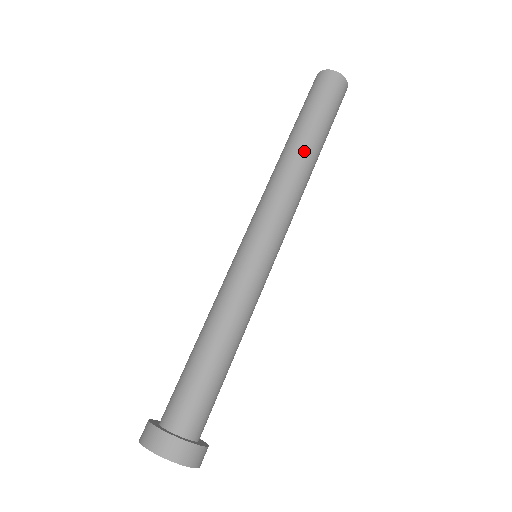
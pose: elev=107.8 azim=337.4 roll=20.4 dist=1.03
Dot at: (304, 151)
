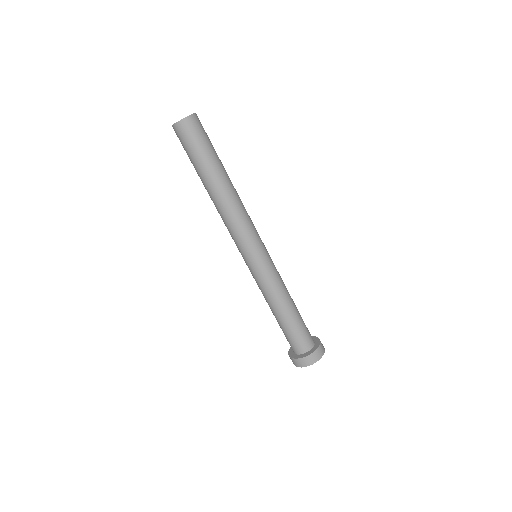
Dot at: (223, 187)
